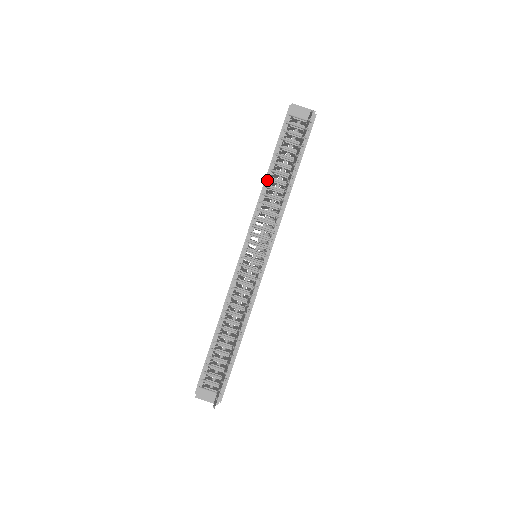
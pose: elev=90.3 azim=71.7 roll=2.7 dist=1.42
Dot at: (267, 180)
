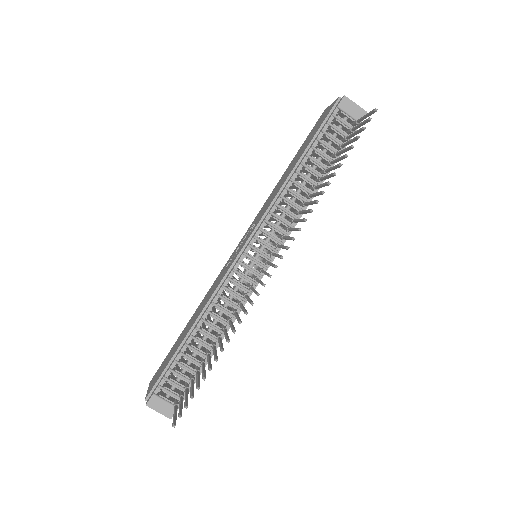
Dot at: (295, 173)
